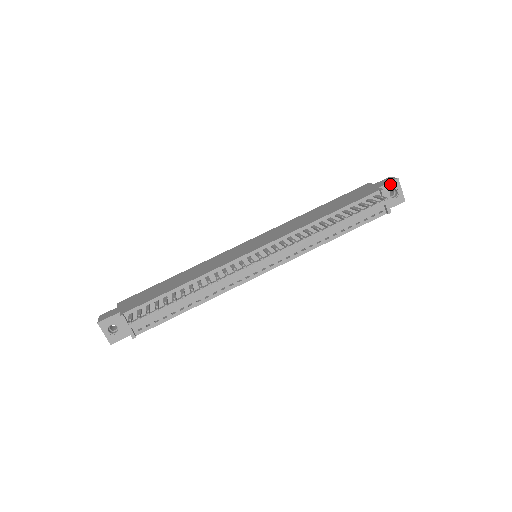
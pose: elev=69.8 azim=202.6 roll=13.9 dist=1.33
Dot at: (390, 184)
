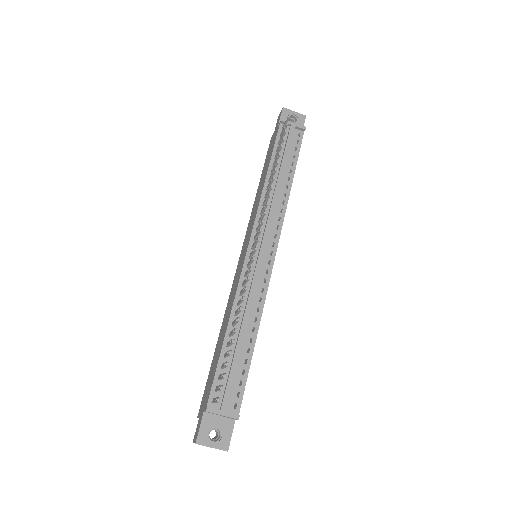
Dot at: (283, 116)
